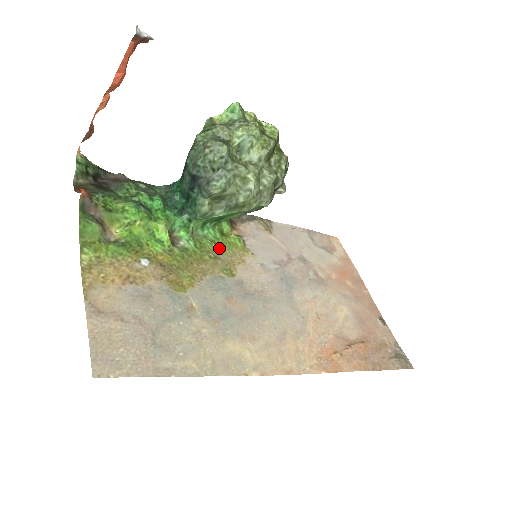
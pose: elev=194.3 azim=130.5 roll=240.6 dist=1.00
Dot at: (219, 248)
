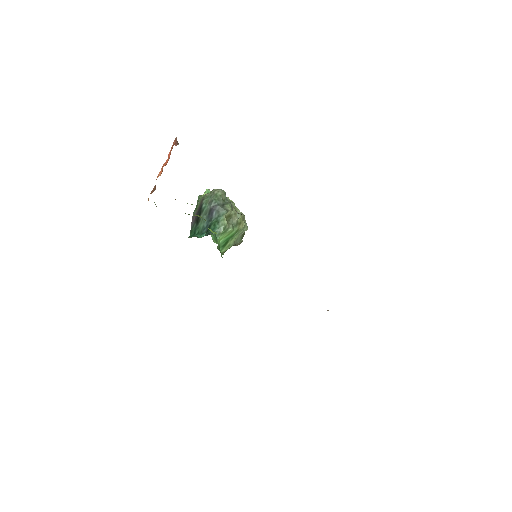
Dot at: occluded
